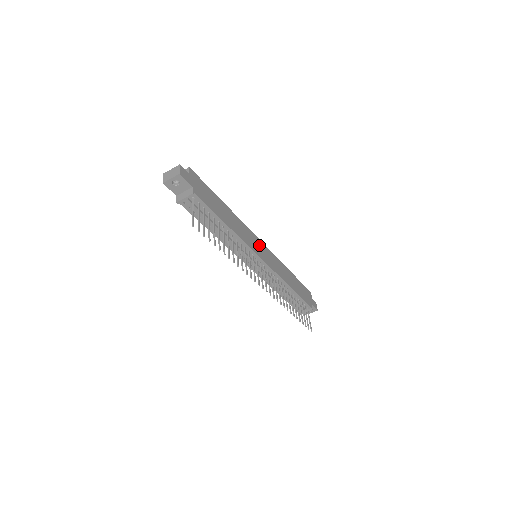
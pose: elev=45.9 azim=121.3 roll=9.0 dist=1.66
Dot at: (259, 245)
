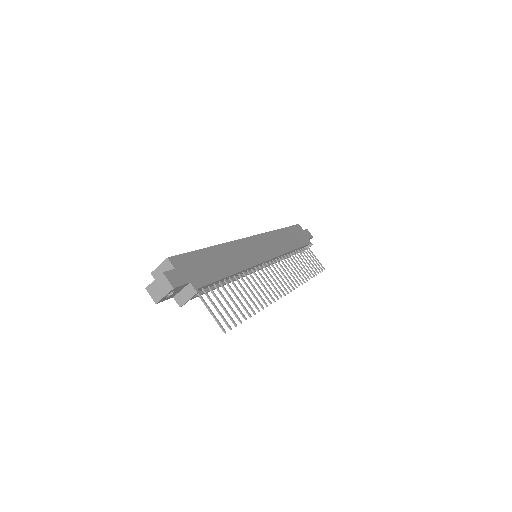
Dot at: (255, 245)
